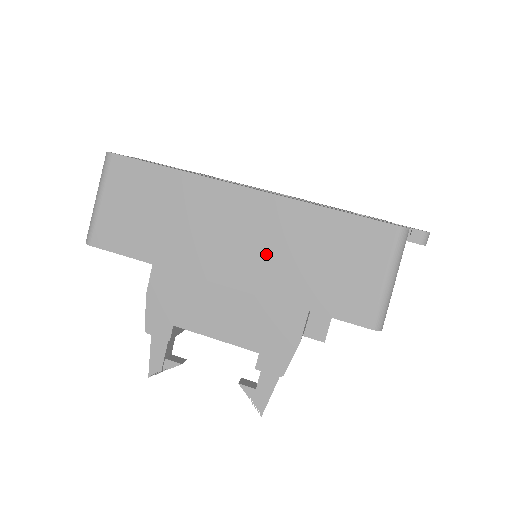
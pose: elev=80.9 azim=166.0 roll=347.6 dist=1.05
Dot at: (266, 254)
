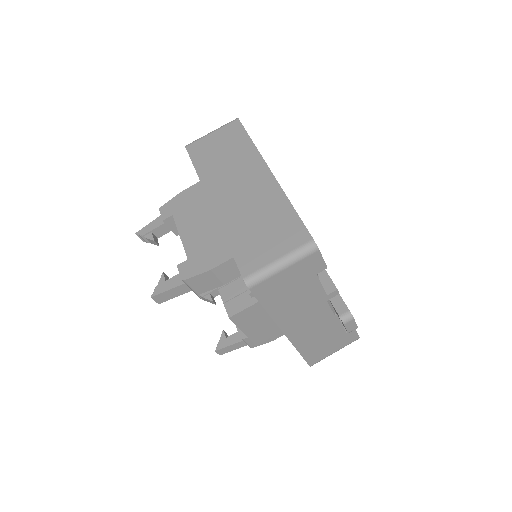
Dot at: (243, 204)
